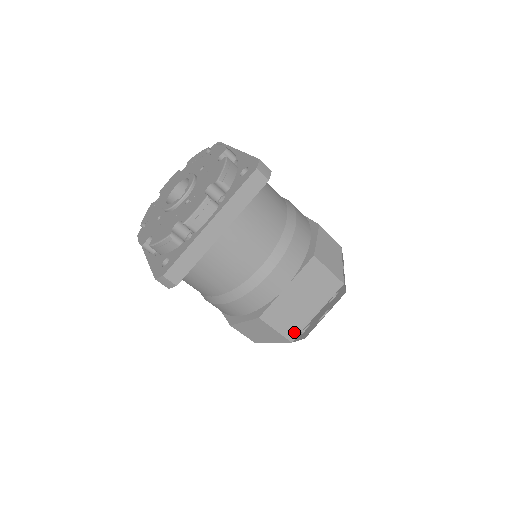
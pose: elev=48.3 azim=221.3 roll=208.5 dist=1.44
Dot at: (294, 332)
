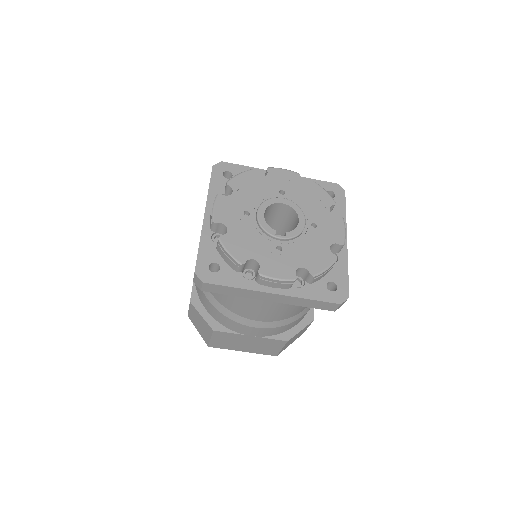
Dot at: (217, 346)
